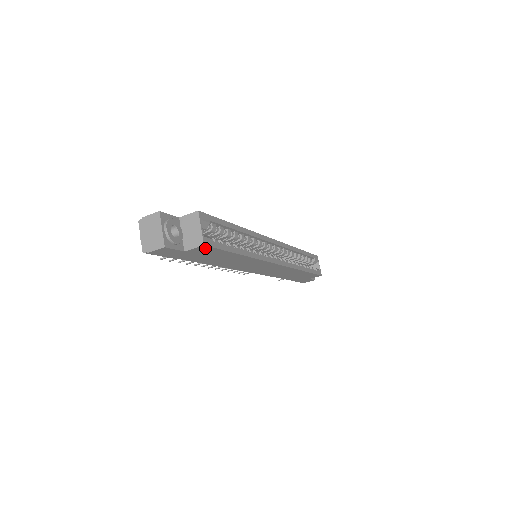
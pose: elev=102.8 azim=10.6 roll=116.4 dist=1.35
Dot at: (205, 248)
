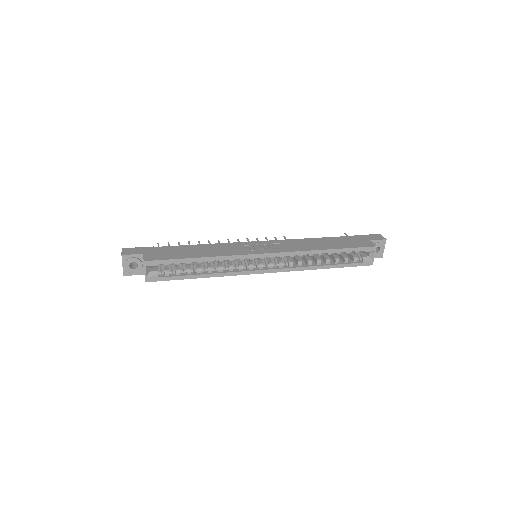
Dot at: (153, 279)
